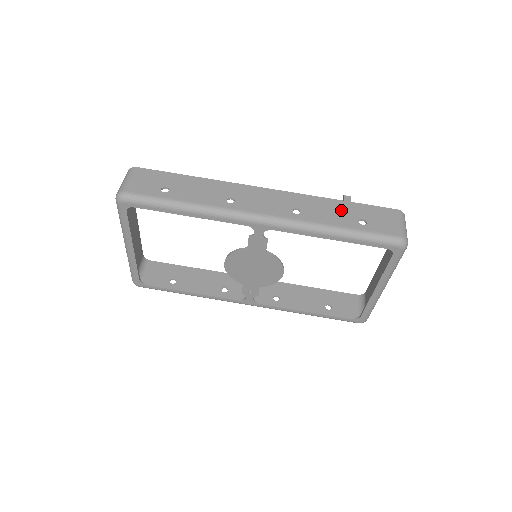
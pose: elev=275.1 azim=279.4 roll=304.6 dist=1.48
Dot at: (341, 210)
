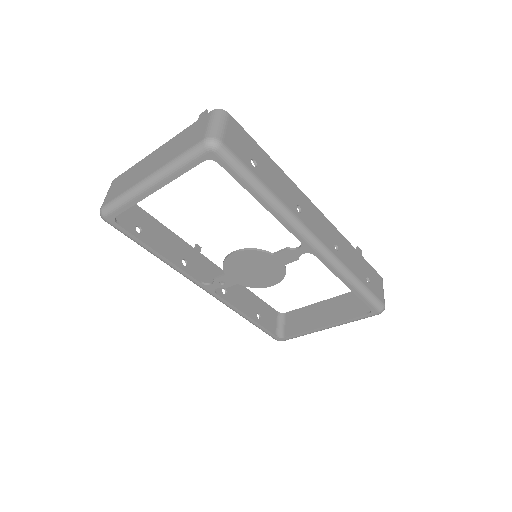
Dot at: (358, 261)
